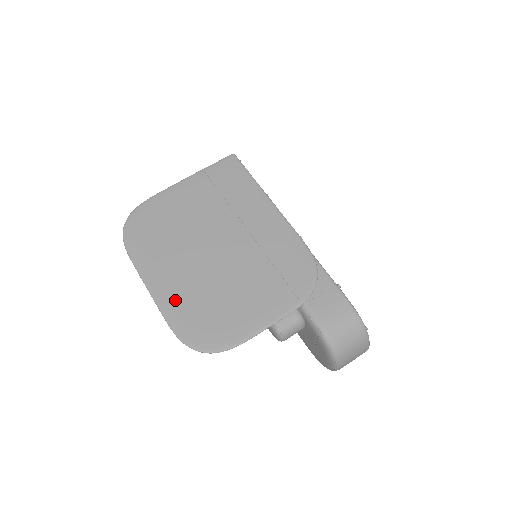
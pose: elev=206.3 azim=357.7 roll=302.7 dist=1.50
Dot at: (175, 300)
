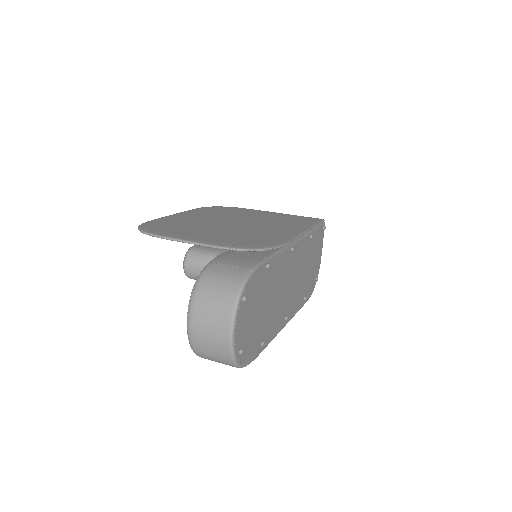
Dot at: (174, 219)
